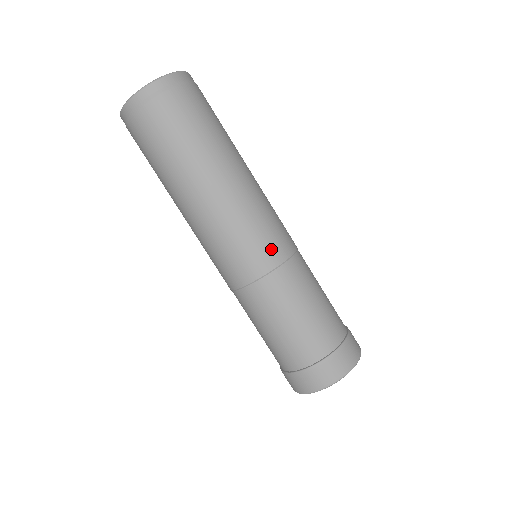
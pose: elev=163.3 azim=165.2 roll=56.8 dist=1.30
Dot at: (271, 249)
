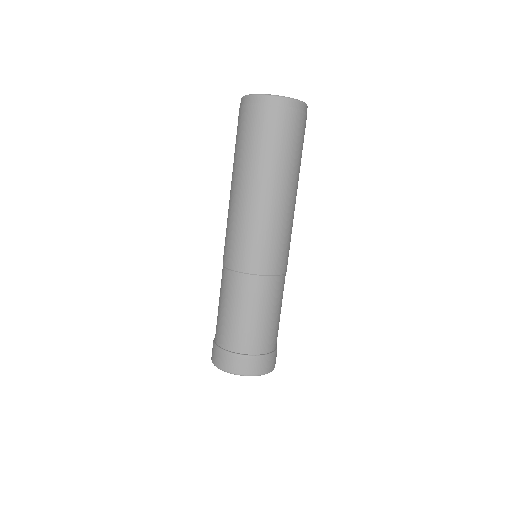
Dot at: (243, 258)
